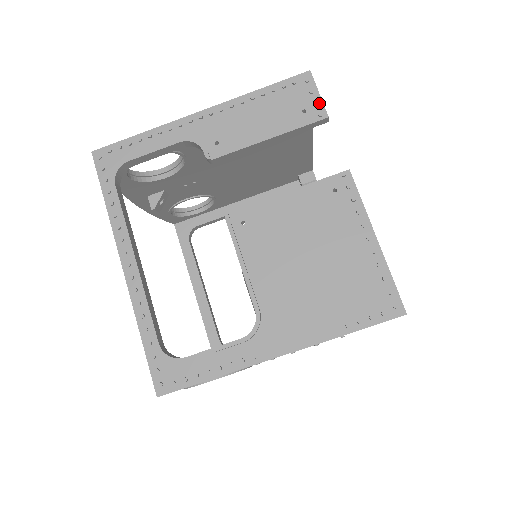
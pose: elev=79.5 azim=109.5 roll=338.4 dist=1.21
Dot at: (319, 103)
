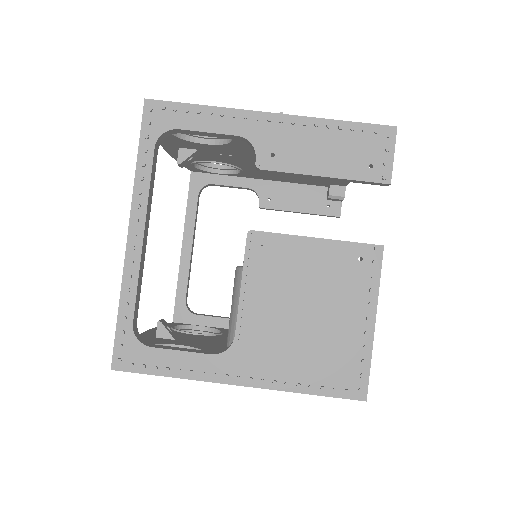
Dot at: (389, 165)
